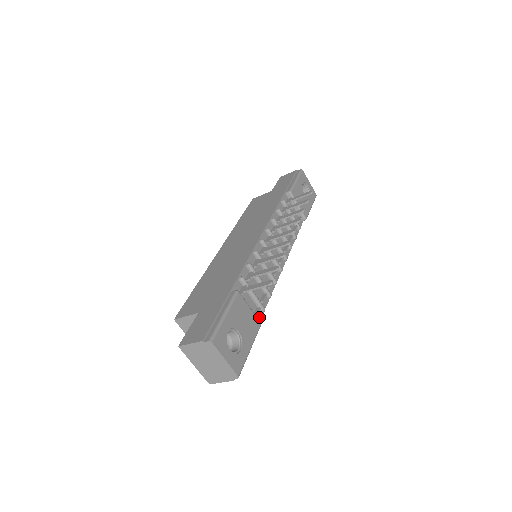
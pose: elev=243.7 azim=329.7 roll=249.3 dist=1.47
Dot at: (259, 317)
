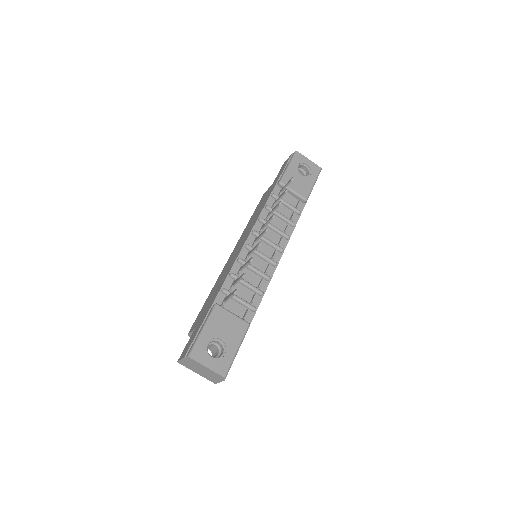
Dot at: (251, 317)
